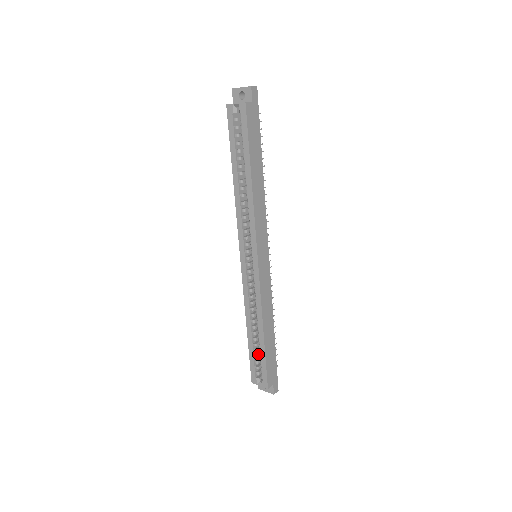
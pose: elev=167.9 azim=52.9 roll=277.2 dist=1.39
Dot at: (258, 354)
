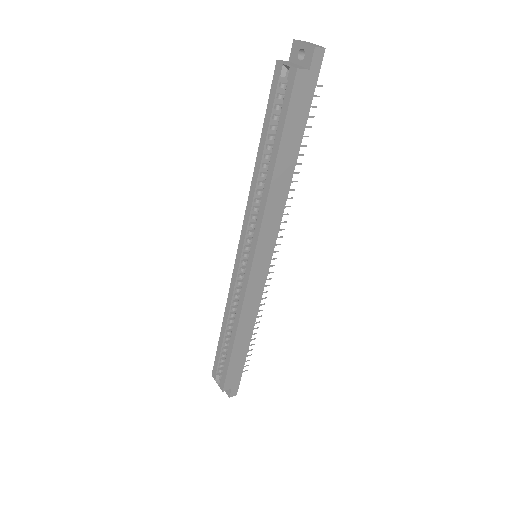
Dot at: (226, 353)
